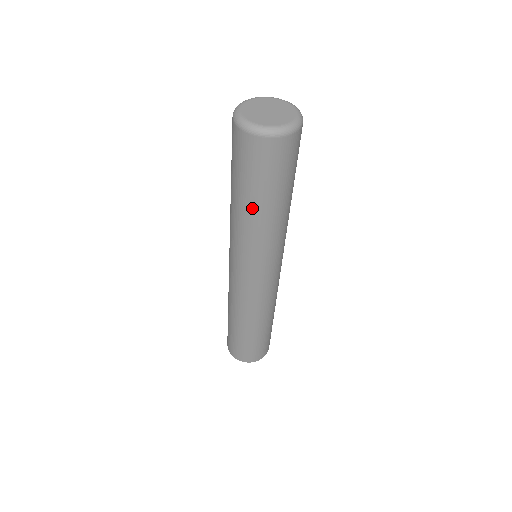
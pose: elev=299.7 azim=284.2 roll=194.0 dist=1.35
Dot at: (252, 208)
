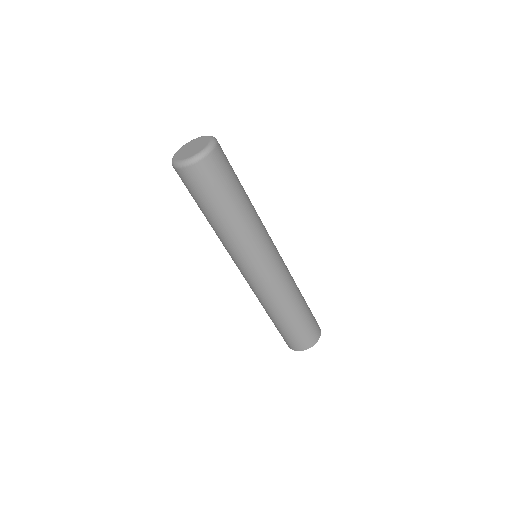
Dot at: (206, 217)
